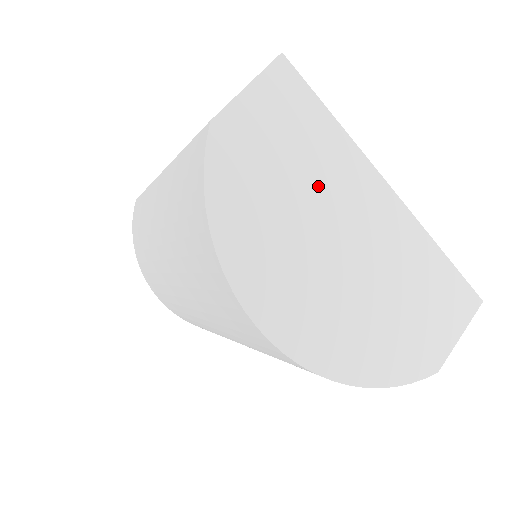
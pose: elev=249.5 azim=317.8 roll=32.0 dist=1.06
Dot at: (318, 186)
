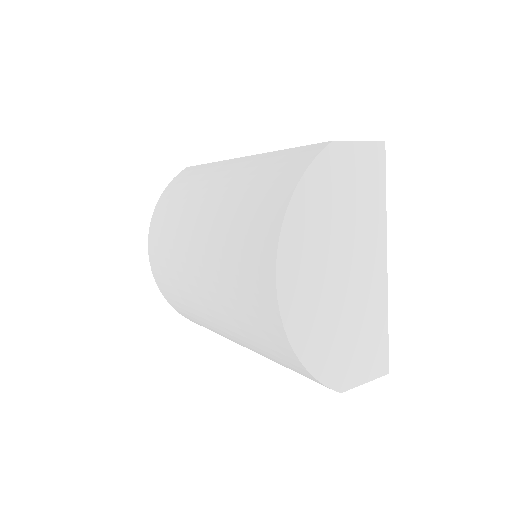
Dot at: (356, 224)
